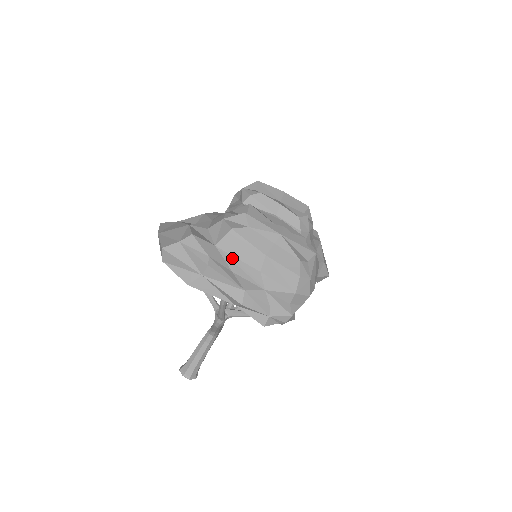
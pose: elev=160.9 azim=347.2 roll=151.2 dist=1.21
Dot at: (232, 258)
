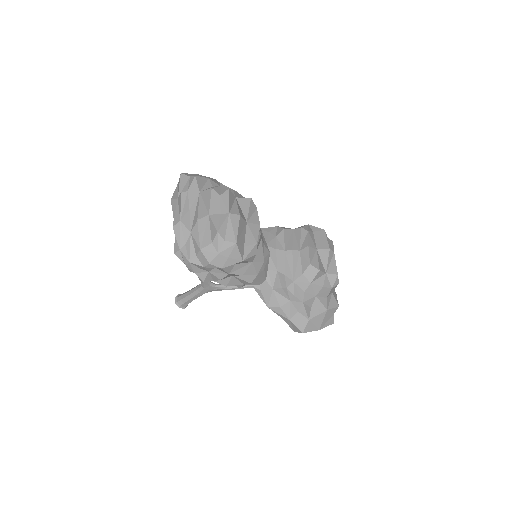
Dot at: (198, 204)
